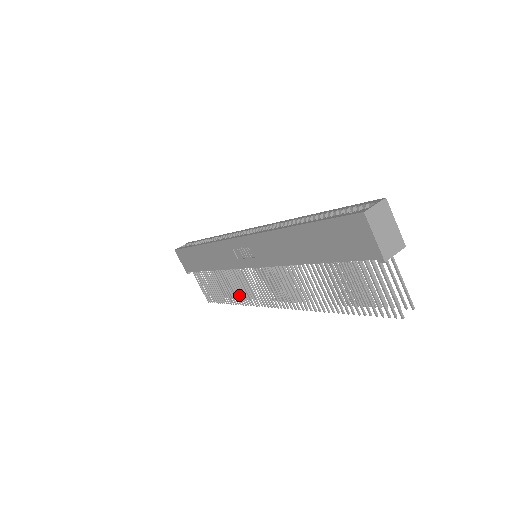
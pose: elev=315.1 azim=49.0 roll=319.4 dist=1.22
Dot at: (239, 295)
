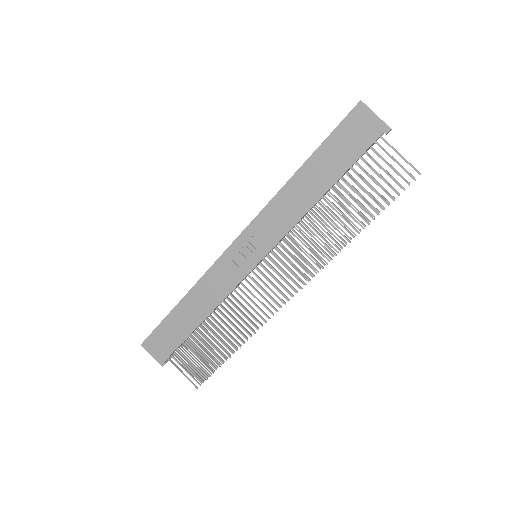
Dot at: (243, 328)
